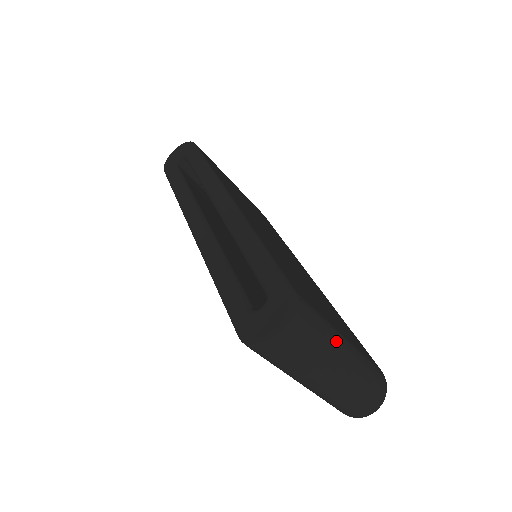
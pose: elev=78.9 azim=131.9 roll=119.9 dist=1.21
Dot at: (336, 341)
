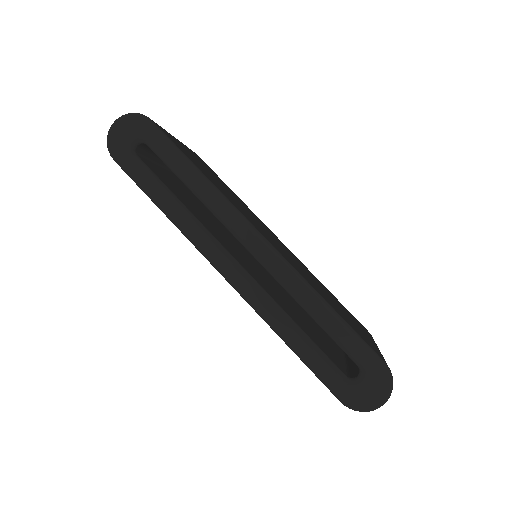
Dot at: occluded
